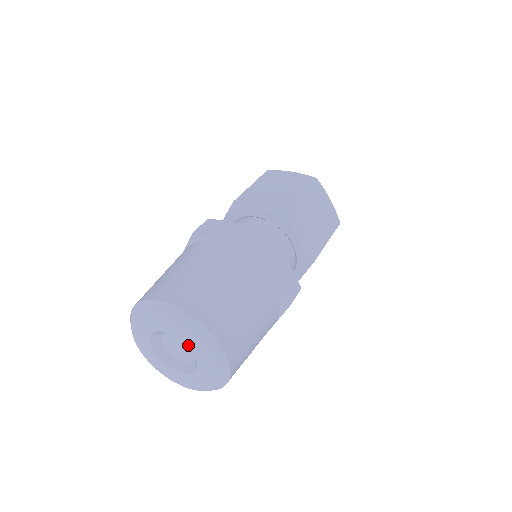
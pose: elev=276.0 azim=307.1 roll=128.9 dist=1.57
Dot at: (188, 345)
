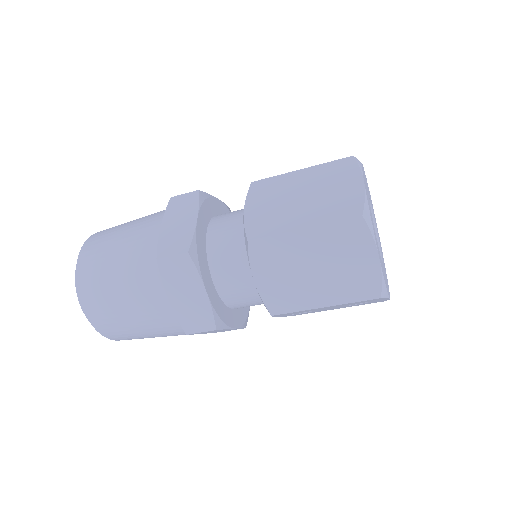
Dot at: occluded
